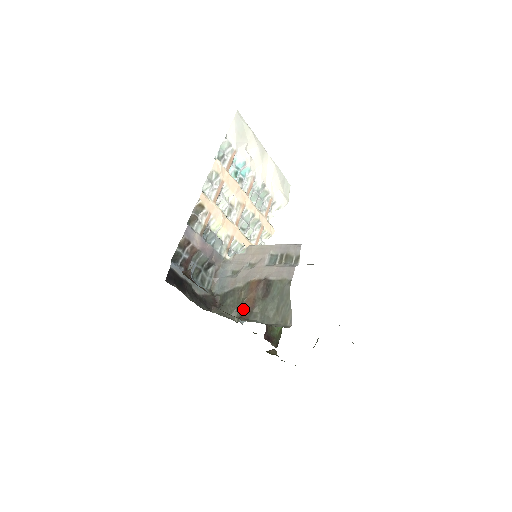
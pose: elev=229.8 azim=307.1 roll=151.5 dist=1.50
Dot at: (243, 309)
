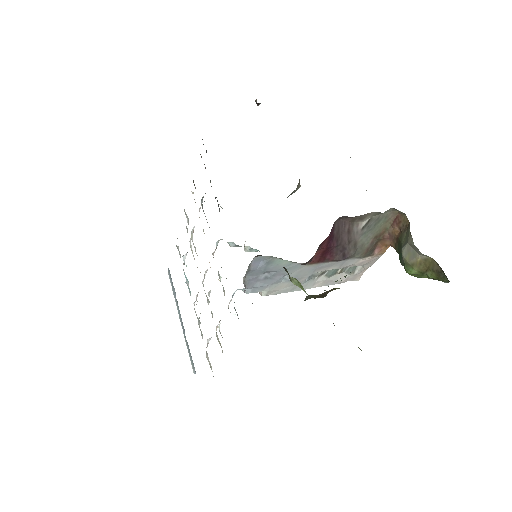
Dot at: occluded
